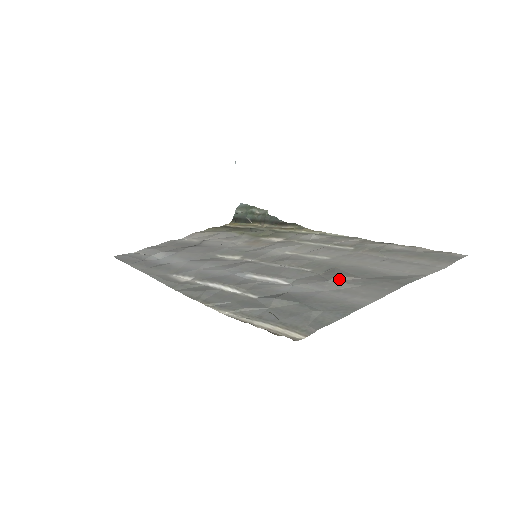
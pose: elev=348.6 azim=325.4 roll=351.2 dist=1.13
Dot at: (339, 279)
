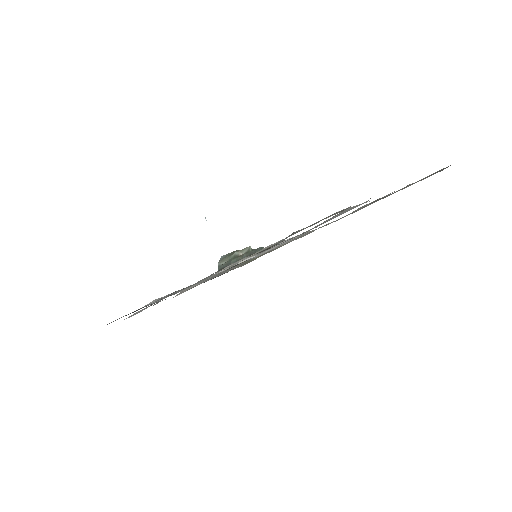
Dot at: occluded
